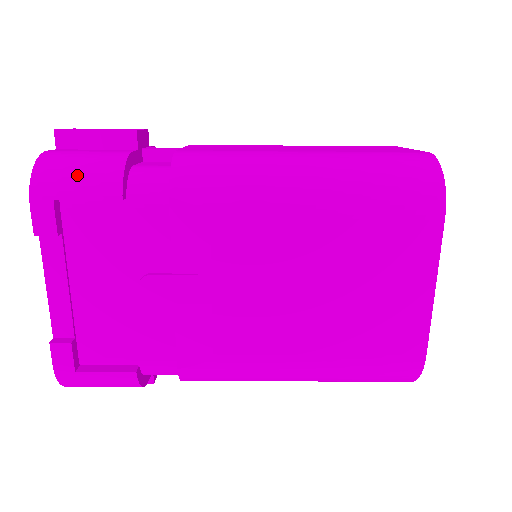
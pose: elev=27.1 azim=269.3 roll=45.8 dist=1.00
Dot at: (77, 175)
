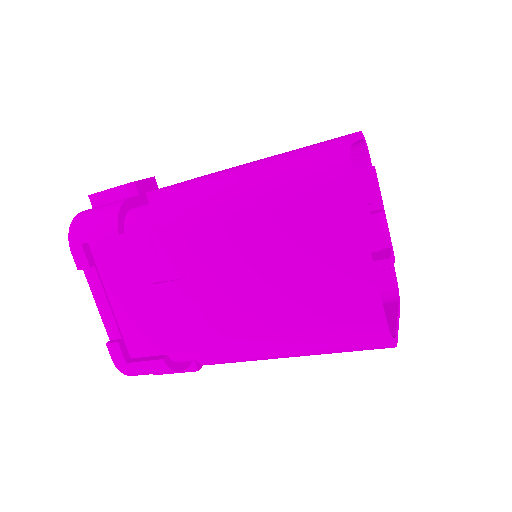
Dot at: (92, 224)
